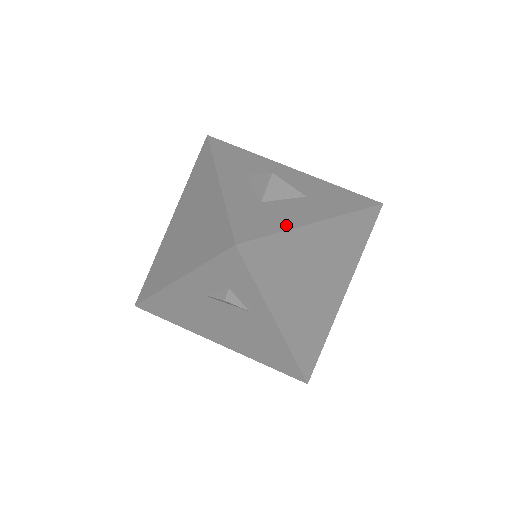
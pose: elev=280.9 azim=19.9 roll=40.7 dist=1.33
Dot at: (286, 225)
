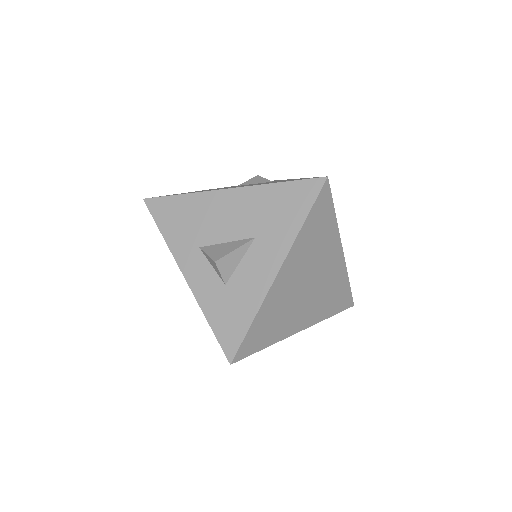
Dot at: (254, 306)
